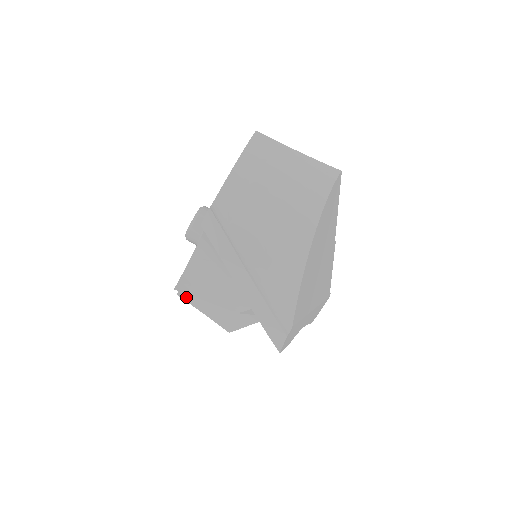
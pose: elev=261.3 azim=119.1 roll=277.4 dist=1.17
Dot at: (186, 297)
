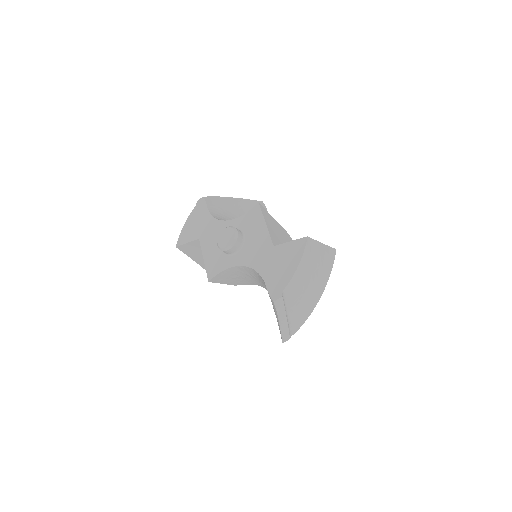
Dot at: (183, 250)
